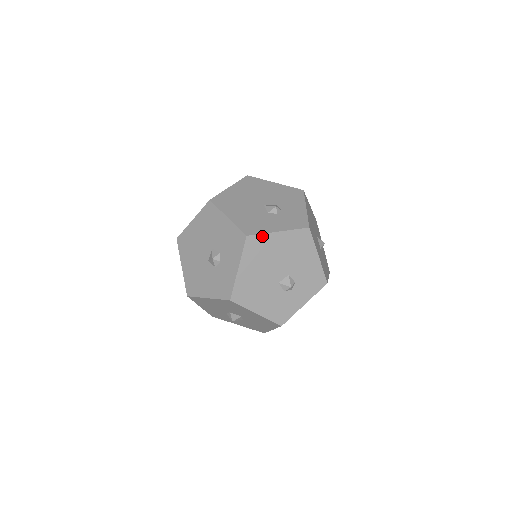
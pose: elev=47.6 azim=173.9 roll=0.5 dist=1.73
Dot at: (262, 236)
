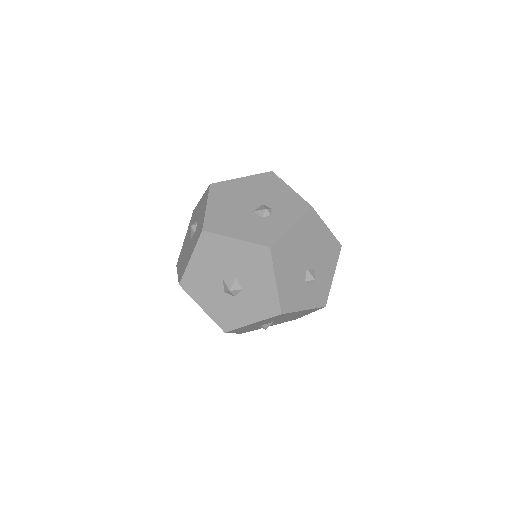
Dot at: (226, 182)
